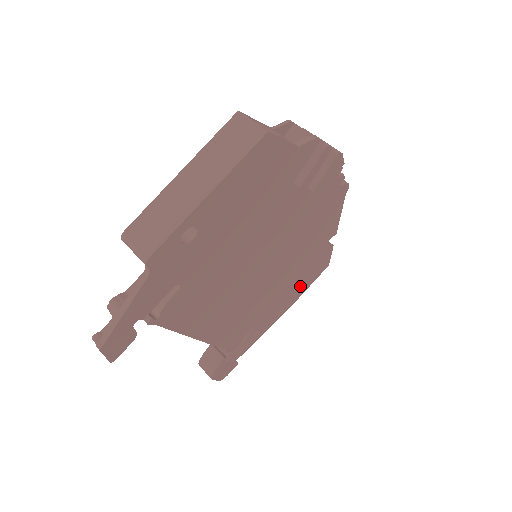
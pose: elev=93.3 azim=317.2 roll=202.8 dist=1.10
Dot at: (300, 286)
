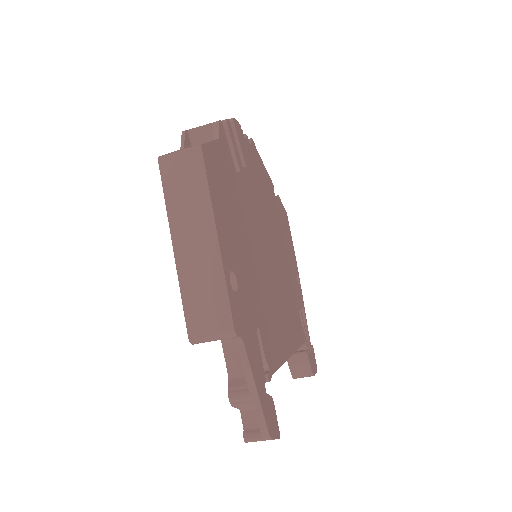
Dot at: (290, 247)
